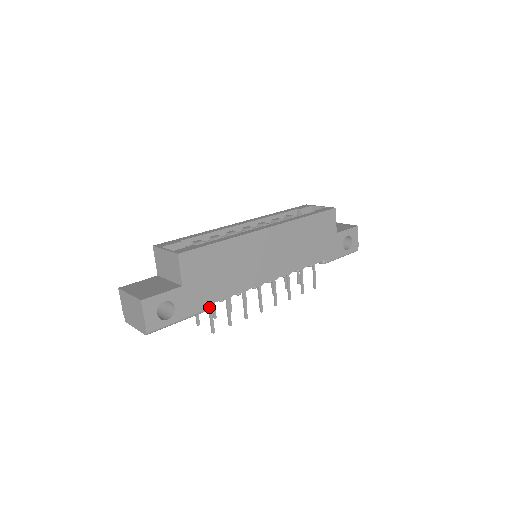
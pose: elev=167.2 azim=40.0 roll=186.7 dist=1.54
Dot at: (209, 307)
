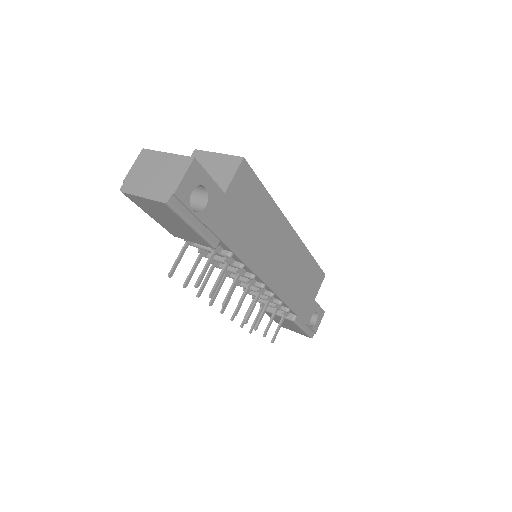
Dot at: (214, 252)
